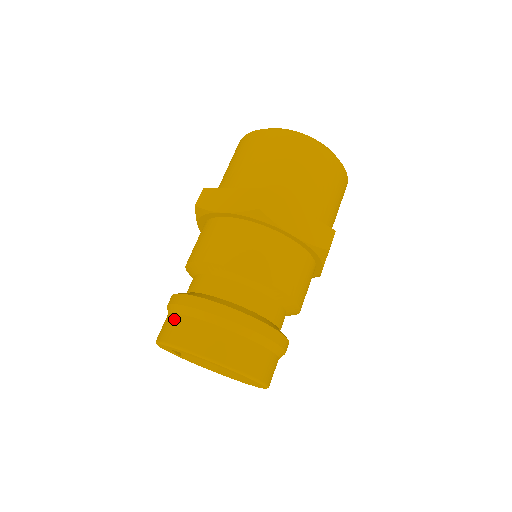
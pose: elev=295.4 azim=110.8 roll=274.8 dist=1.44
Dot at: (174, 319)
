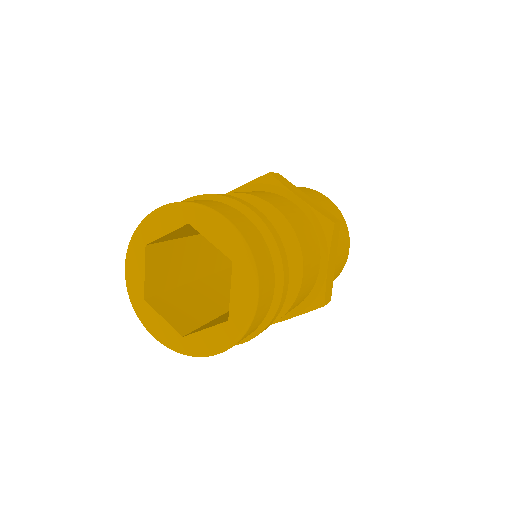
Dot at: occluded
